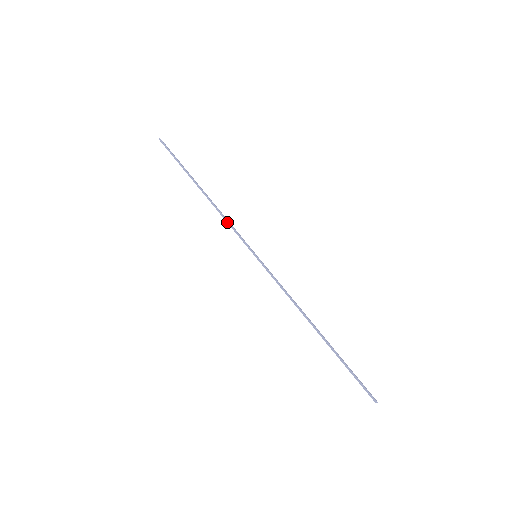
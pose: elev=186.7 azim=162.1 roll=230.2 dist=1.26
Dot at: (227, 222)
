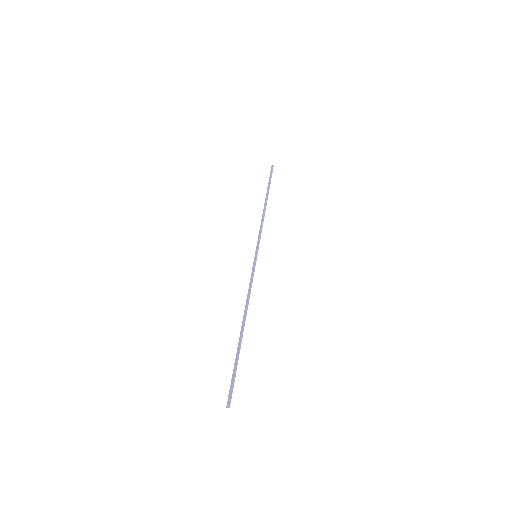
Dot at: (262, 226)
